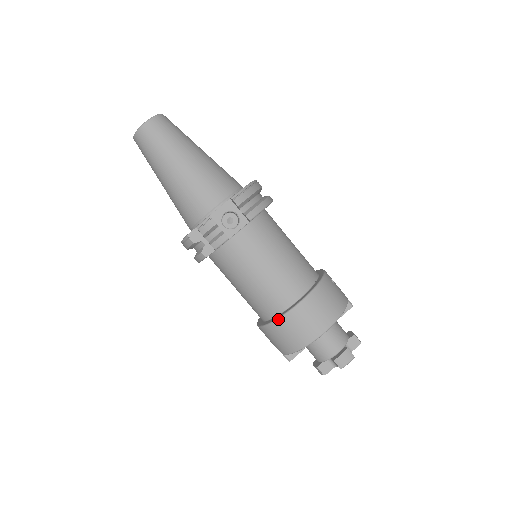
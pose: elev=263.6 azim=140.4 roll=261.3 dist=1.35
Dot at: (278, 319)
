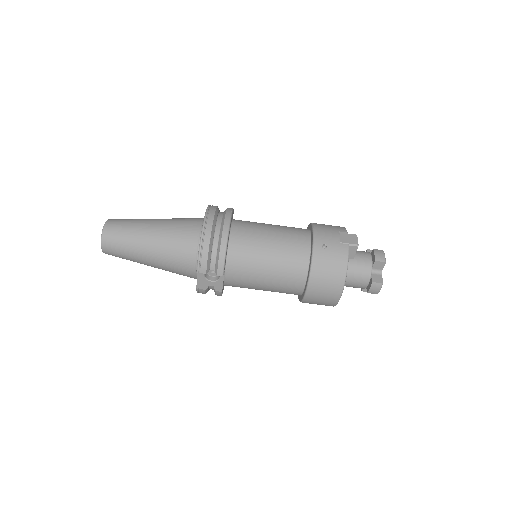
Dot at: occluded
